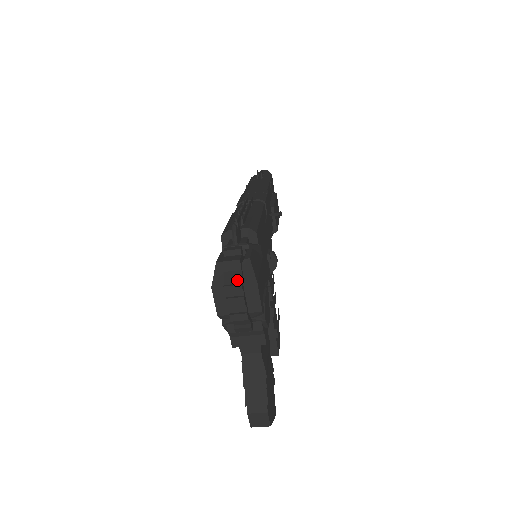
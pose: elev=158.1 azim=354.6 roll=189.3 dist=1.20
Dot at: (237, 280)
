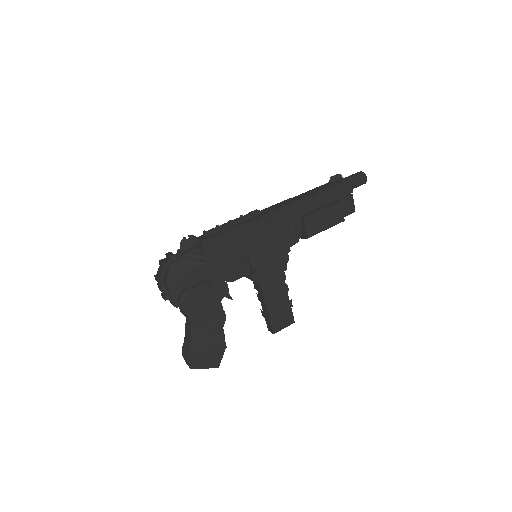
Dot at: (159, 275)
